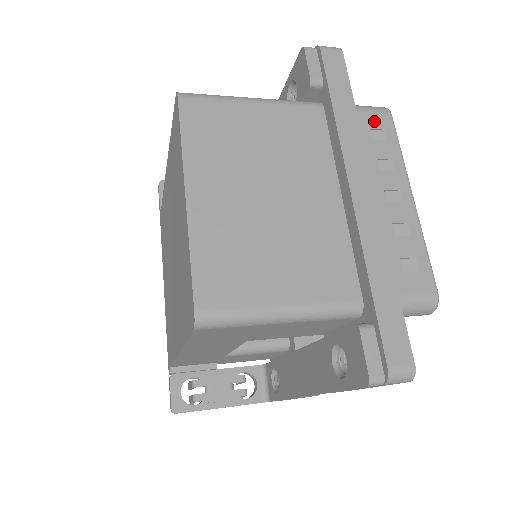
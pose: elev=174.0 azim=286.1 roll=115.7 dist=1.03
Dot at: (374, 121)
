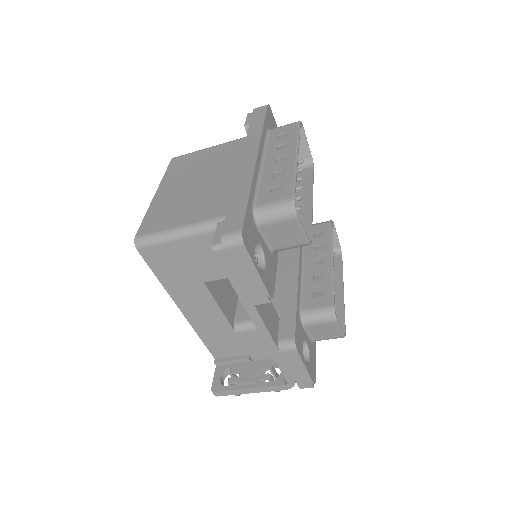
Dot at: (284, 130)
